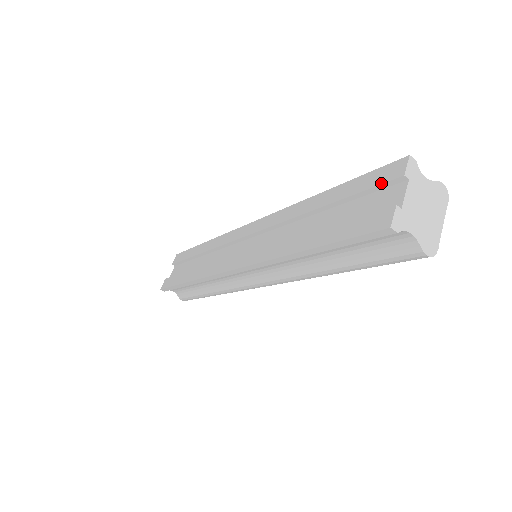
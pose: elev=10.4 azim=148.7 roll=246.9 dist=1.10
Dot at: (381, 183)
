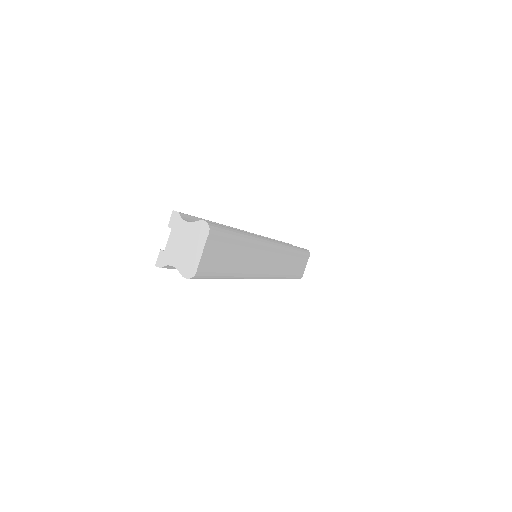
Dot at: occluded
